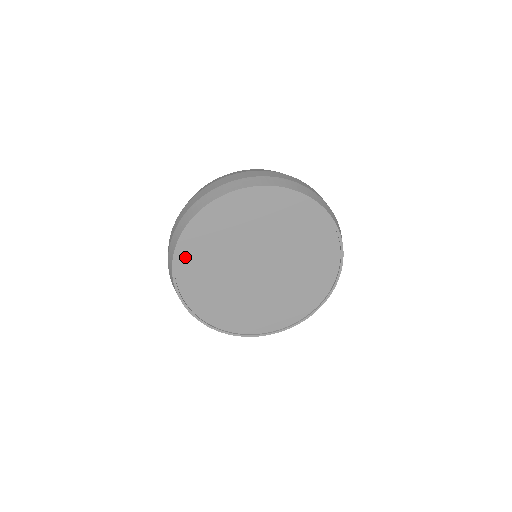
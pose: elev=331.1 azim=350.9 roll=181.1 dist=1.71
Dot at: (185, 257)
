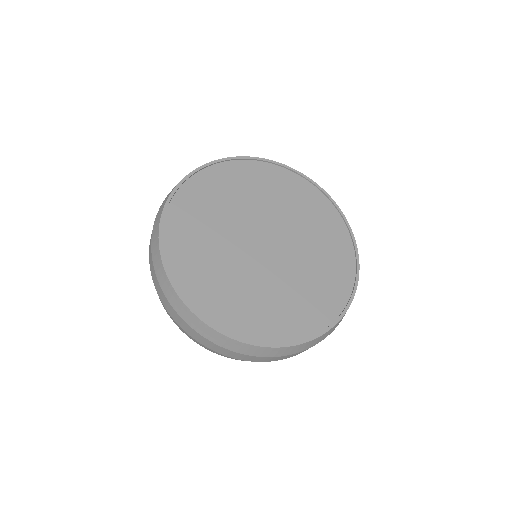
Dot at: (177, 263)
